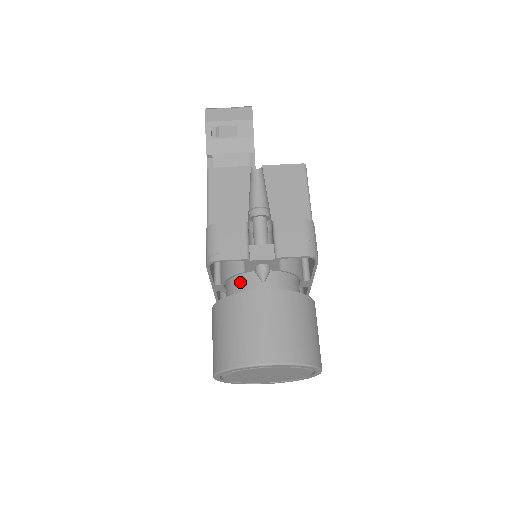
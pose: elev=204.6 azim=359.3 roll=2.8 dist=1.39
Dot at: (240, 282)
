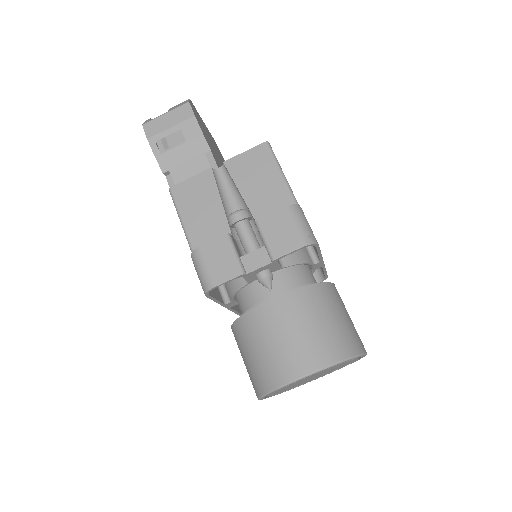
Dot at: (248, 295)
